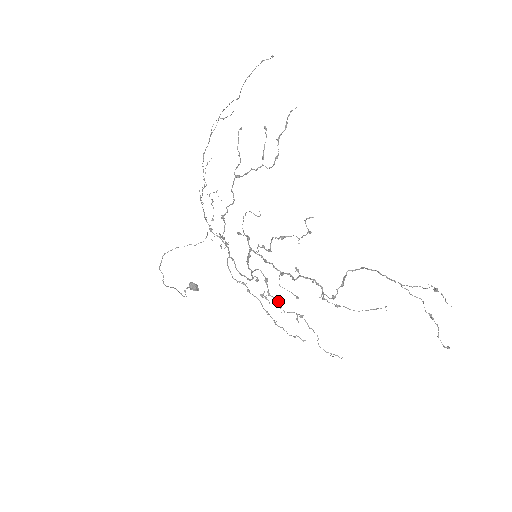
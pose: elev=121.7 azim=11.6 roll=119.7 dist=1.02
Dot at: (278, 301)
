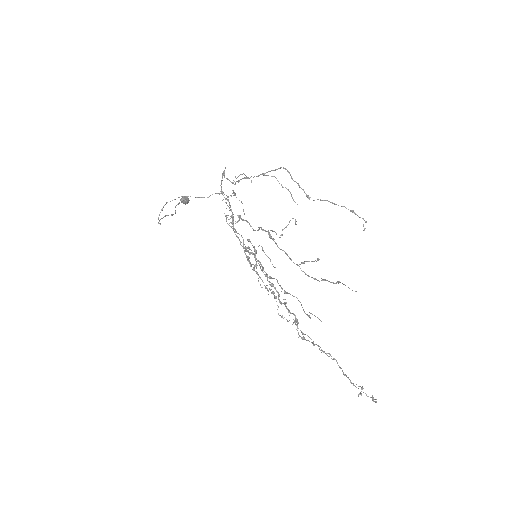
Dot at: occluded
